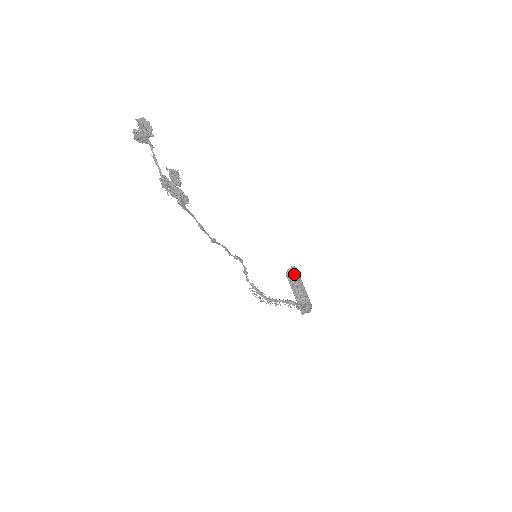
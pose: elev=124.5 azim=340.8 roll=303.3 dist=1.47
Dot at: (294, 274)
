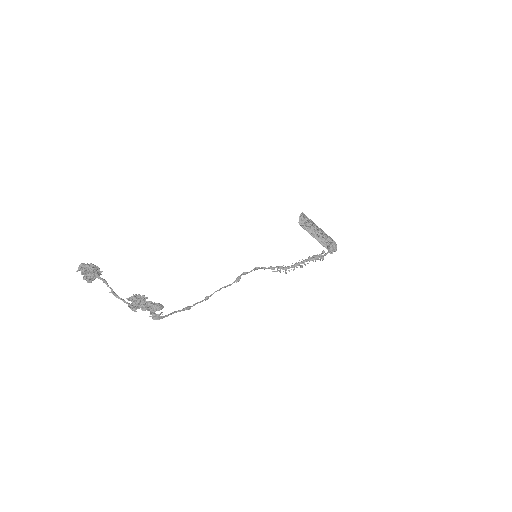
Dot at: (306, 222)
